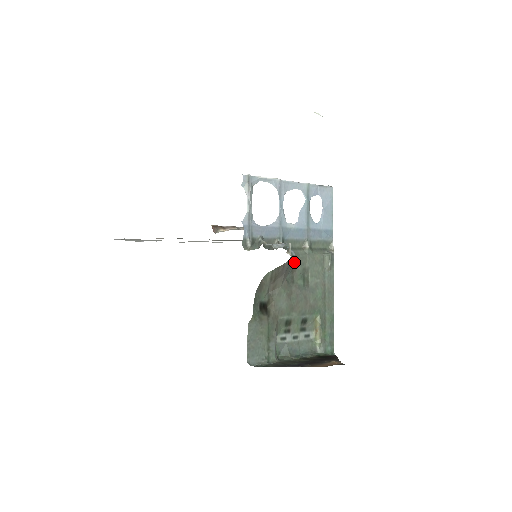
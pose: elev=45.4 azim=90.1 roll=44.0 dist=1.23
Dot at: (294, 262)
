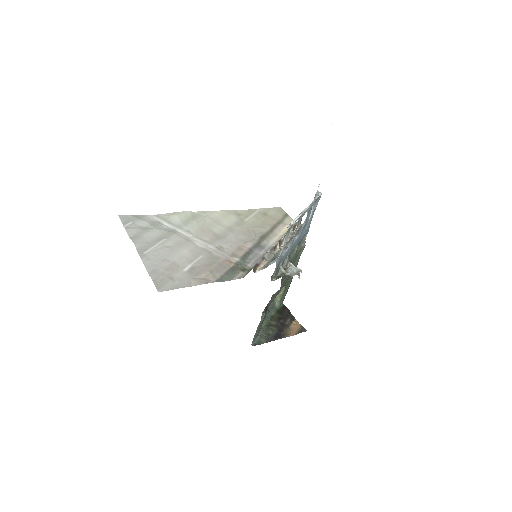
Dot at: occluded
